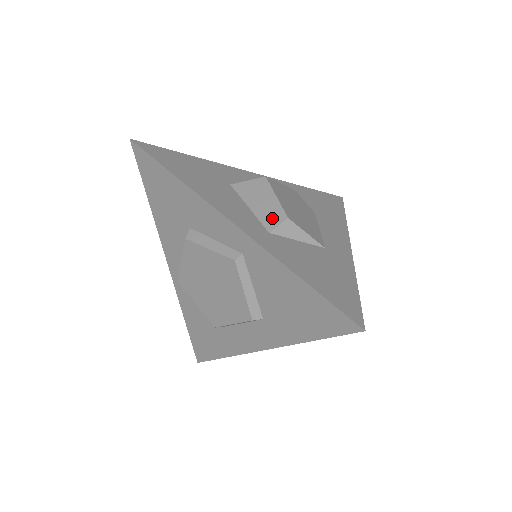
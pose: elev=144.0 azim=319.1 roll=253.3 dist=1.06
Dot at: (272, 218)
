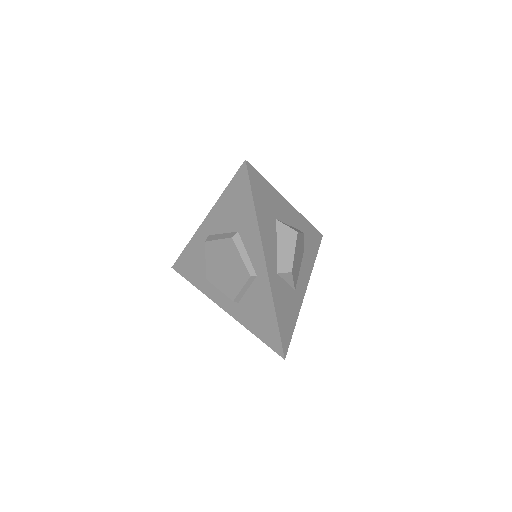
Dot at: (284, 265)
